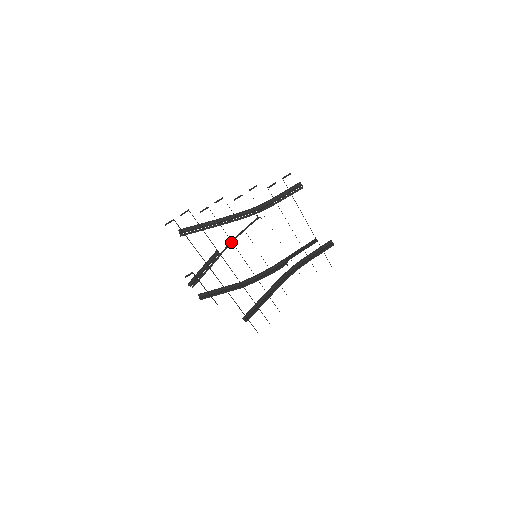
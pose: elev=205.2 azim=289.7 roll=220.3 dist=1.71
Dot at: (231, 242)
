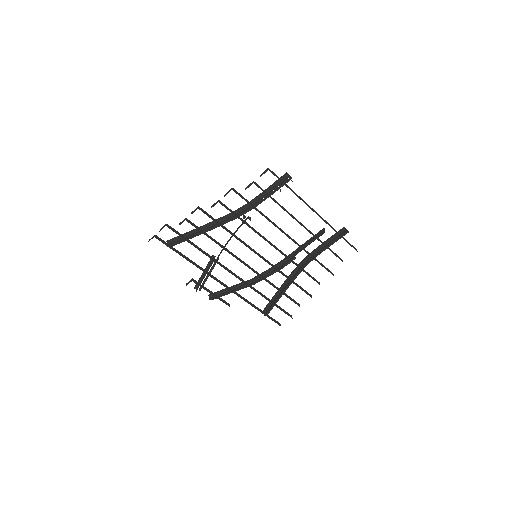
Dot at: (224, 246)
